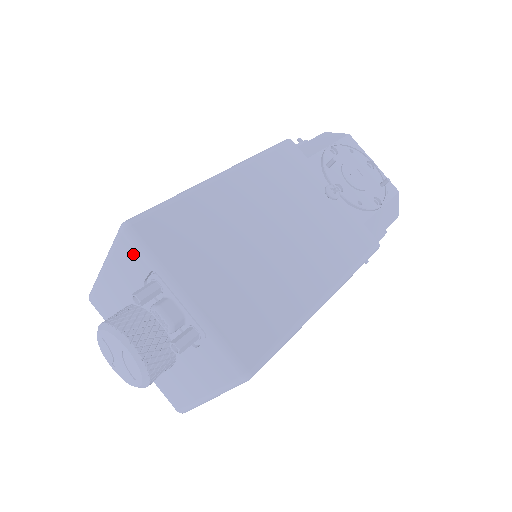
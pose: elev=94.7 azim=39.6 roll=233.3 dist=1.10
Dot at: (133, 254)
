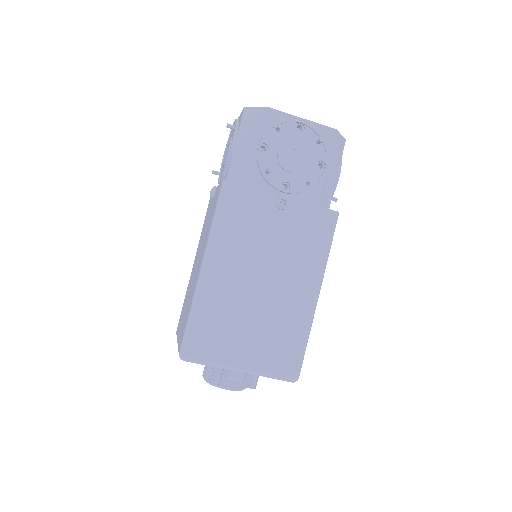
Dot at: occluded
